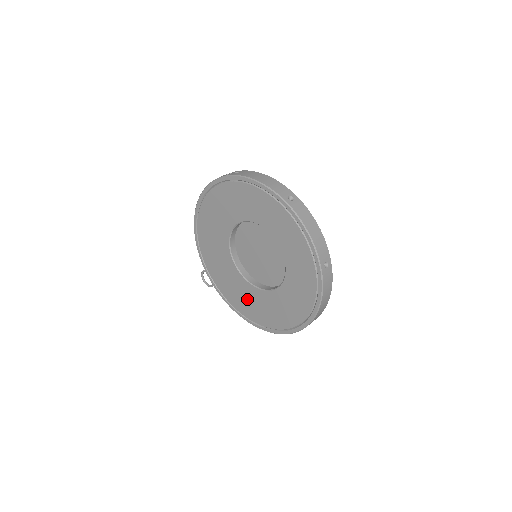
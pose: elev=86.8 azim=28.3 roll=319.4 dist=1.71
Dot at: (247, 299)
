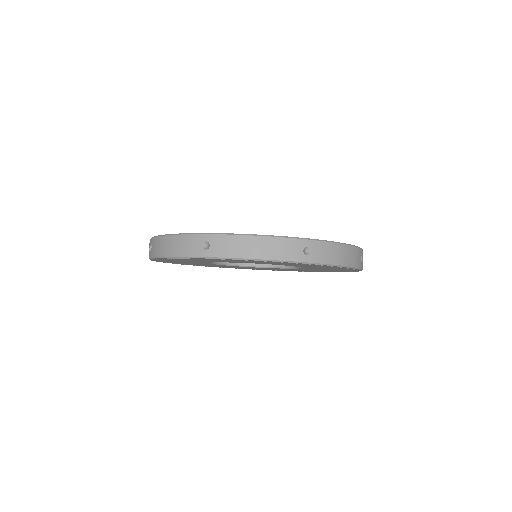
Dot at: occluded
